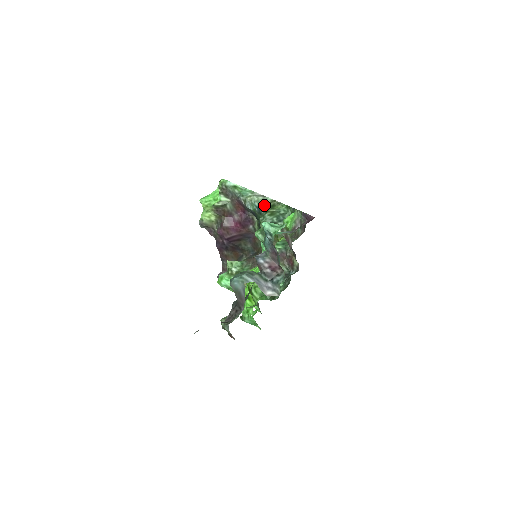
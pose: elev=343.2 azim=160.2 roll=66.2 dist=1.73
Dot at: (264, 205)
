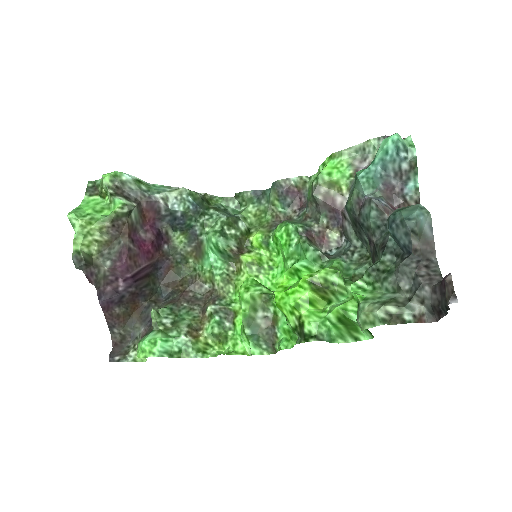
Dot at: (201, 199)
